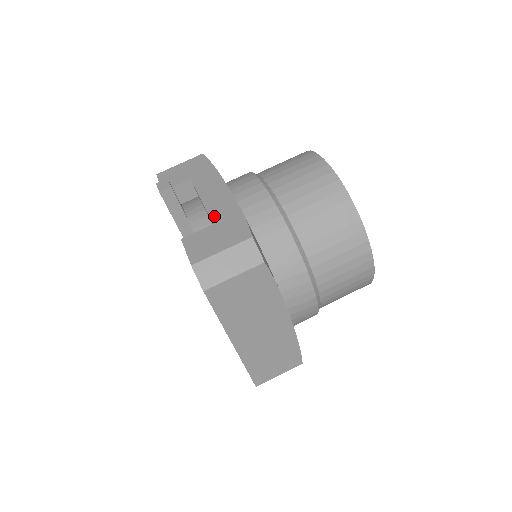
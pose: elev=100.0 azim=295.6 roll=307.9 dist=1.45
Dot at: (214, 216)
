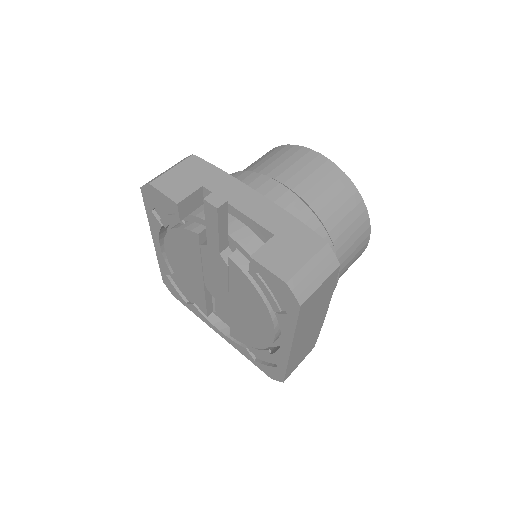
Dot at: (268, 226)
